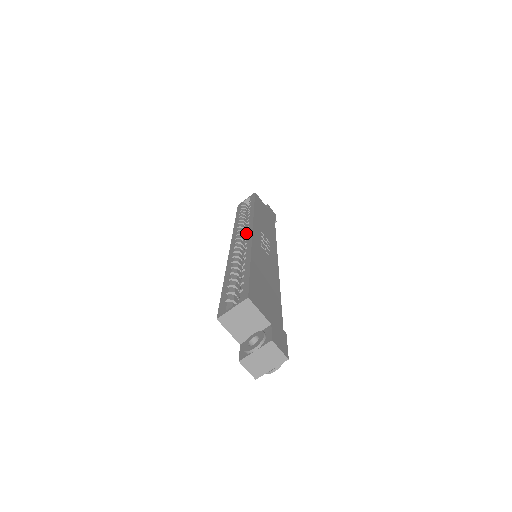
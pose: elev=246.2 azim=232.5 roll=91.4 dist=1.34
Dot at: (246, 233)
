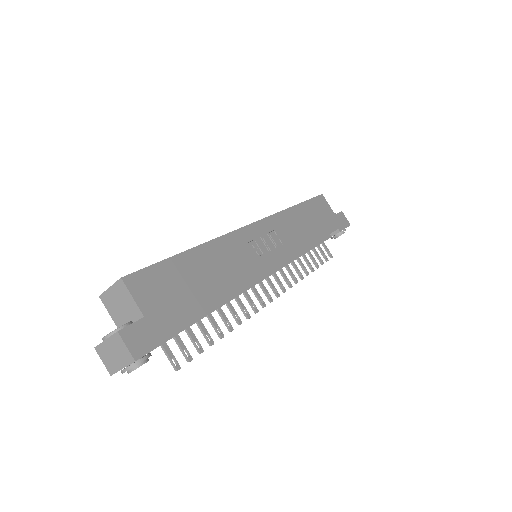
Dot at: occluded
